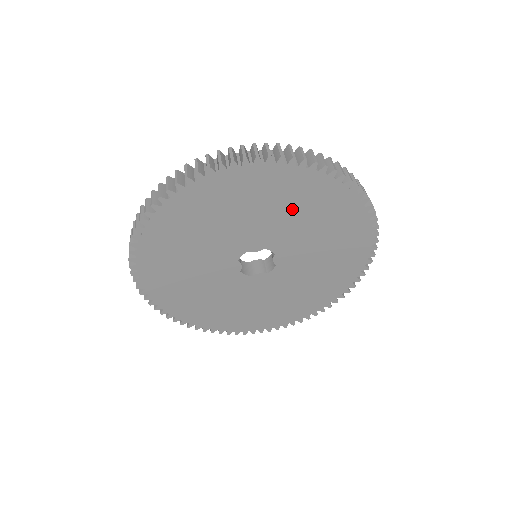
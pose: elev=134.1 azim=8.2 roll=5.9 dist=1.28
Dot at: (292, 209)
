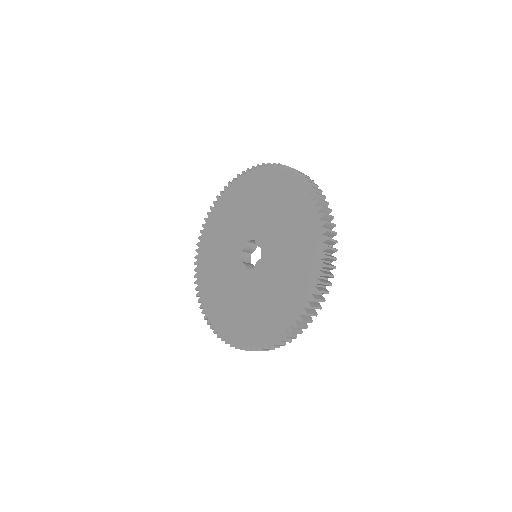
Dot at: (292, 234)
